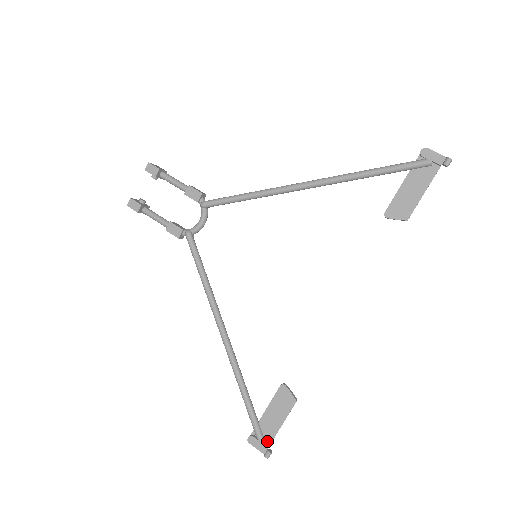
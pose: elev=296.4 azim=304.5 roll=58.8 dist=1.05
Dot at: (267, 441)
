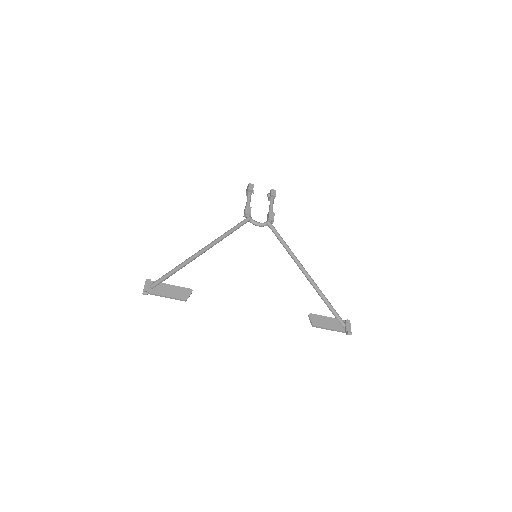
Dot at: (152, 291)
